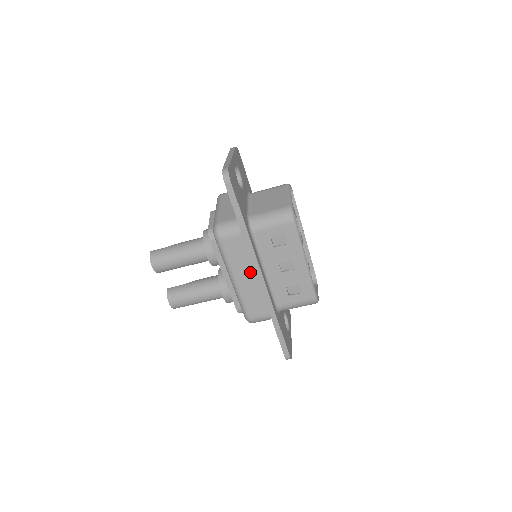
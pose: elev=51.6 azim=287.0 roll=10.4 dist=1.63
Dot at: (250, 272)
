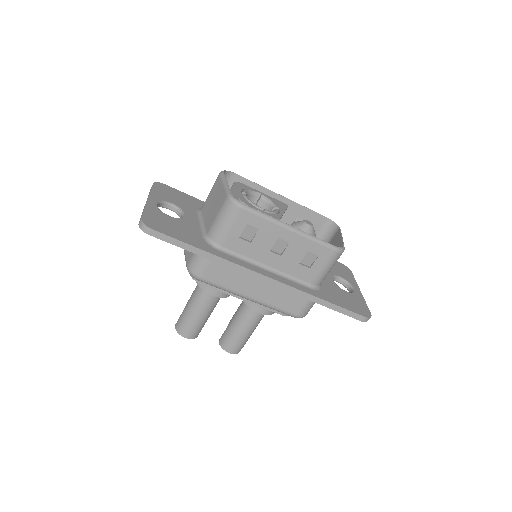
Dot at: (253, 280)
